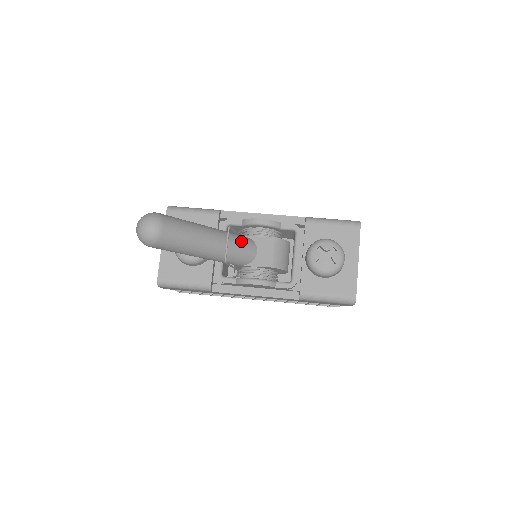
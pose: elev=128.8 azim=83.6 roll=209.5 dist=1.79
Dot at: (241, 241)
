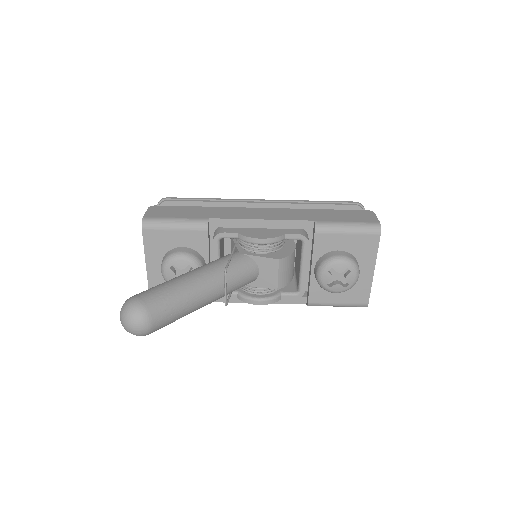
Dot at: (240, 273)
